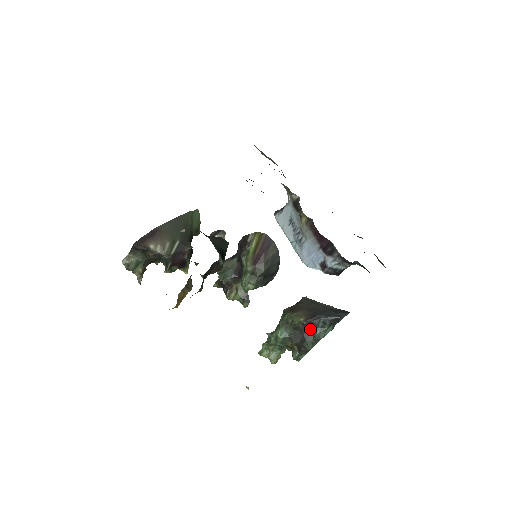
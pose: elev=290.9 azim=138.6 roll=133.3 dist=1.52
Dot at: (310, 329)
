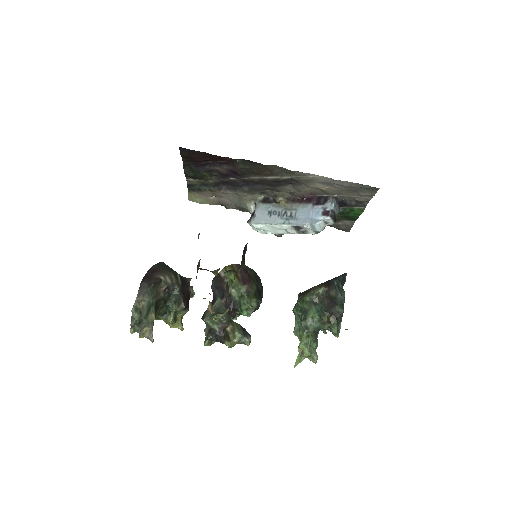
Dot at: (332, 295)
